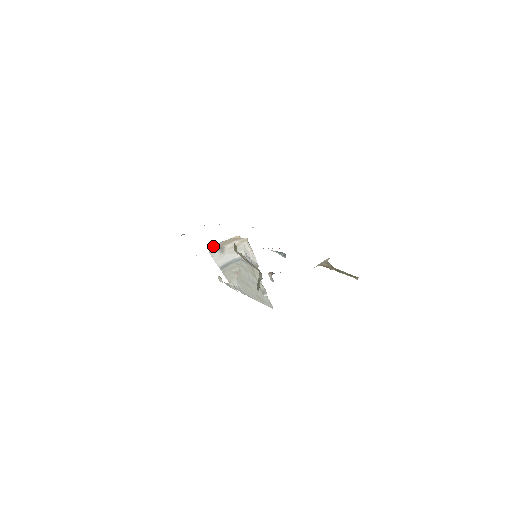
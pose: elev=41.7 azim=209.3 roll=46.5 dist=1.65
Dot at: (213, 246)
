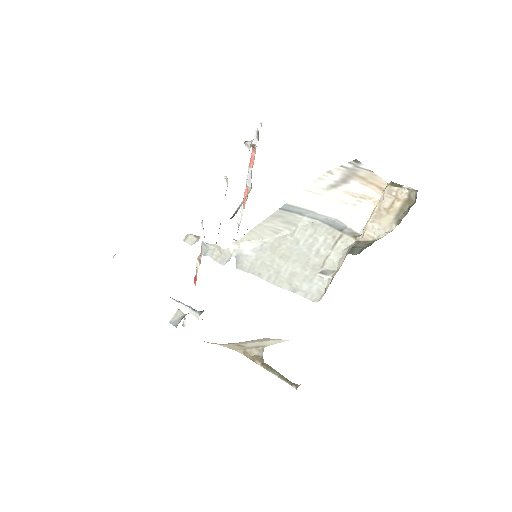
Dot at: (356, 165)
